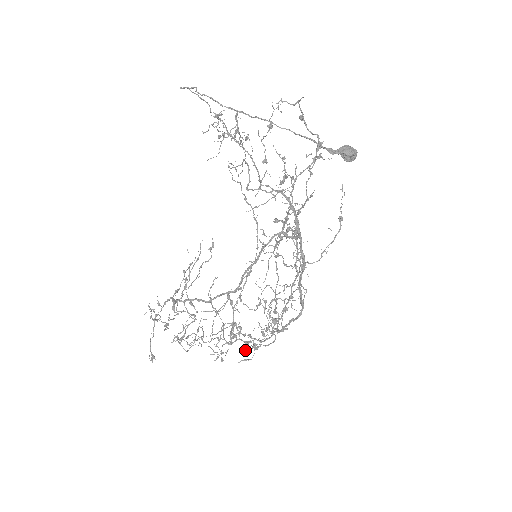
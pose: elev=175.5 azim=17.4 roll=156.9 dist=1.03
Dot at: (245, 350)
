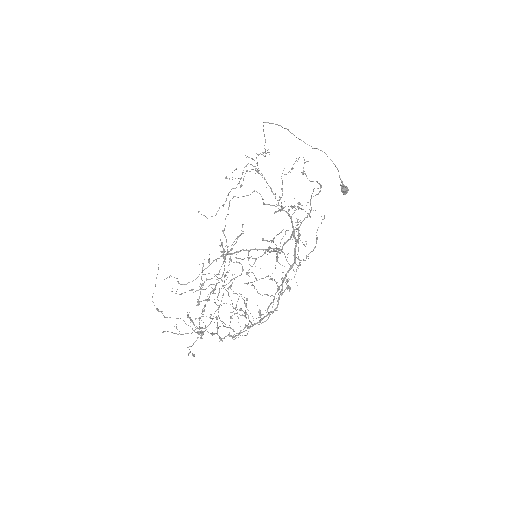
Dot at: occluded
